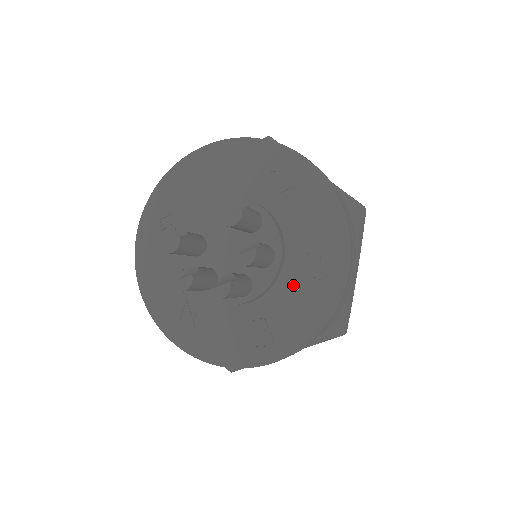
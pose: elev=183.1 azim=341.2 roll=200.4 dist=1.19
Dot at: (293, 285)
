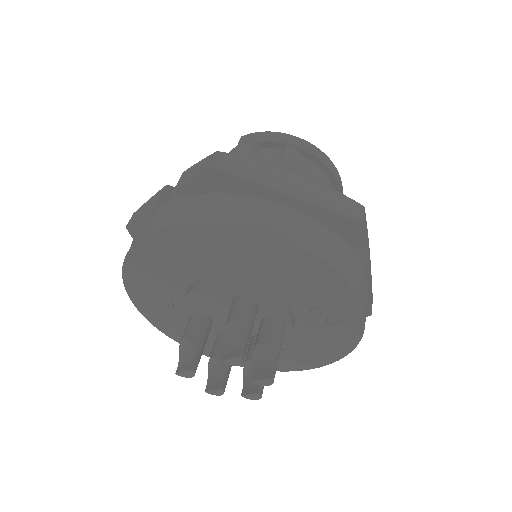
Dot at: (312, 329)
